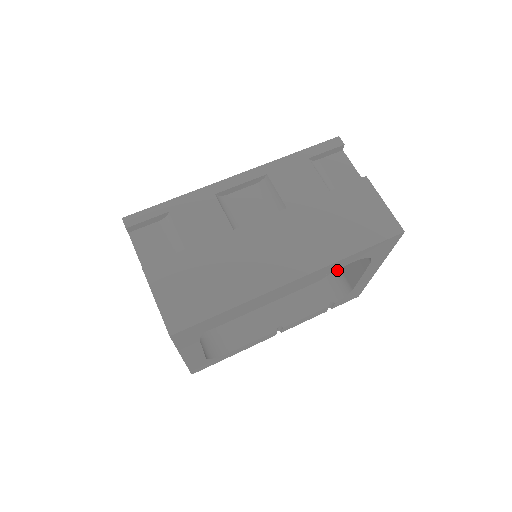
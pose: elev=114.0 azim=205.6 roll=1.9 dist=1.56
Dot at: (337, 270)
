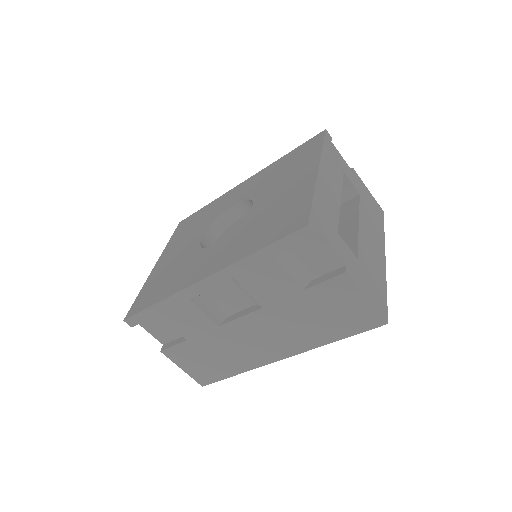
Dot at: occluded
